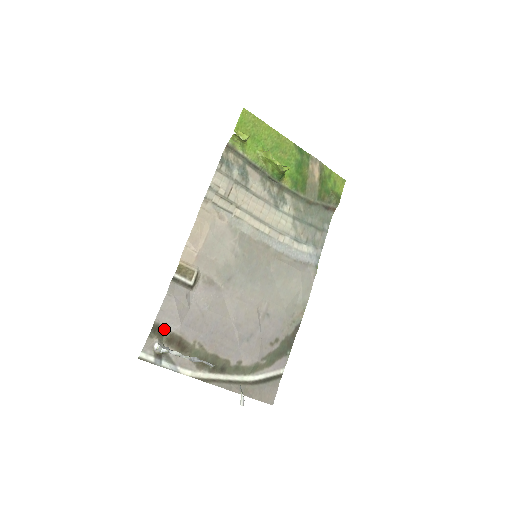
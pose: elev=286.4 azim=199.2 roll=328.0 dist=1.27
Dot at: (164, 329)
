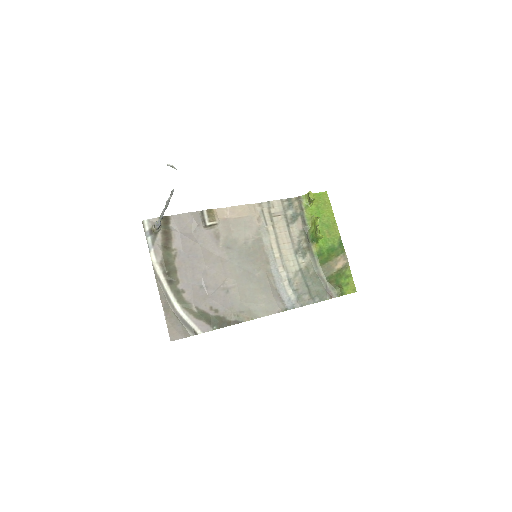
Dot at: (170, 225)
